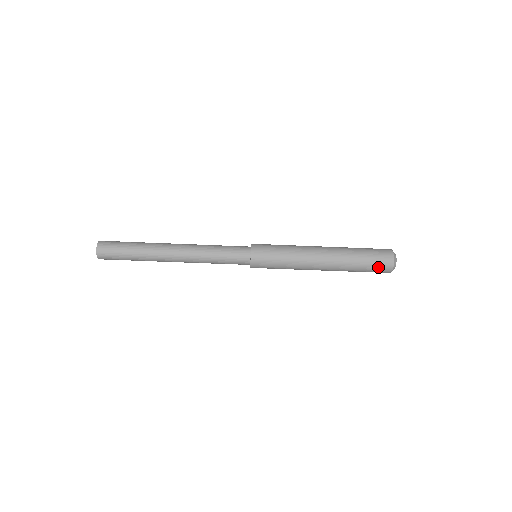
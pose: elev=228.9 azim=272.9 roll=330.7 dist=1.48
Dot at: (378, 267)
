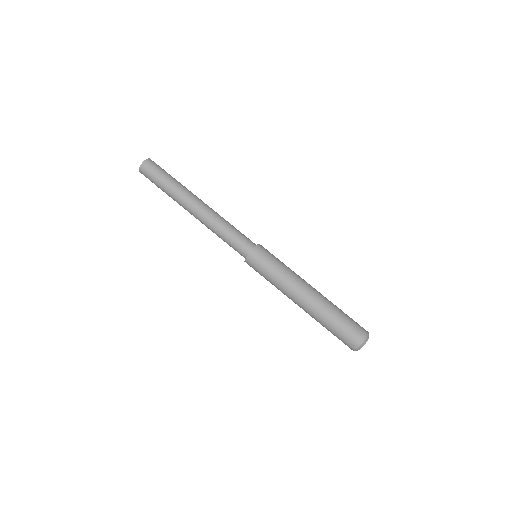
Dot at: (355, 325)
